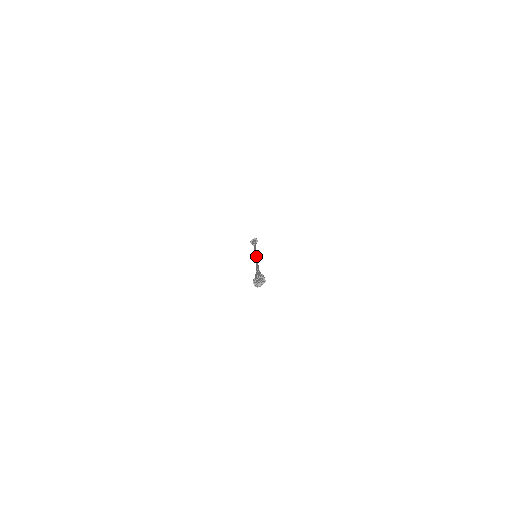
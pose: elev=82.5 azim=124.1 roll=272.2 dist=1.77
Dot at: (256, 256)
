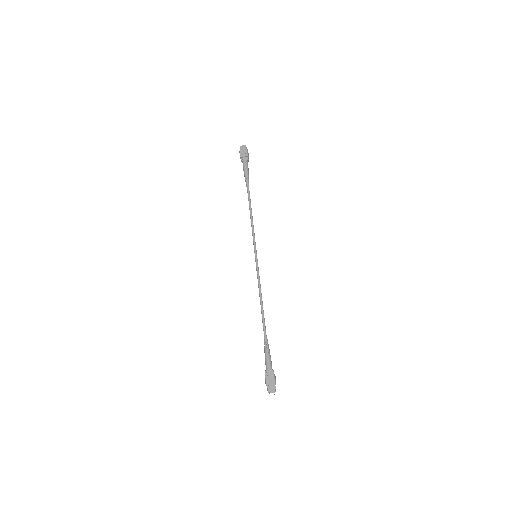
Dot at: occluded
